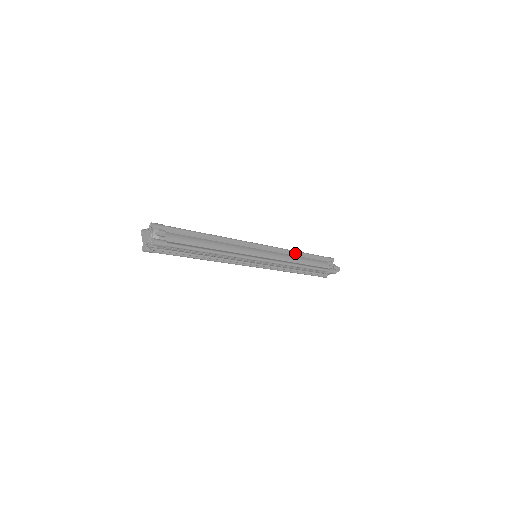
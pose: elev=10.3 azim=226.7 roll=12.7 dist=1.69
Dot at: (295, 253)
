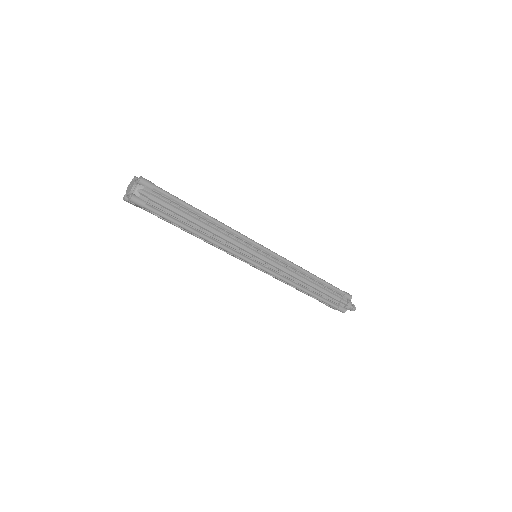
Dot at: occluded
